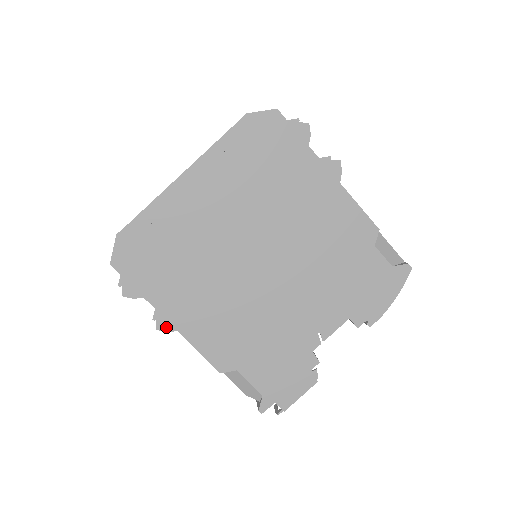
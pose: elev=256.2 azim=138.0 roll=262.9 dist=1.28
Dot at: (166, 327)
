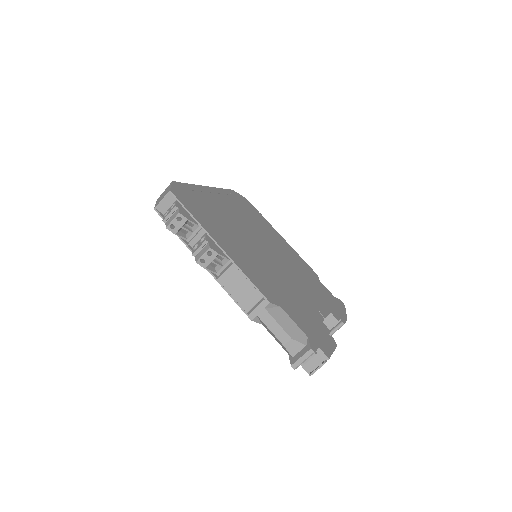
Dot at: (217, 250)
